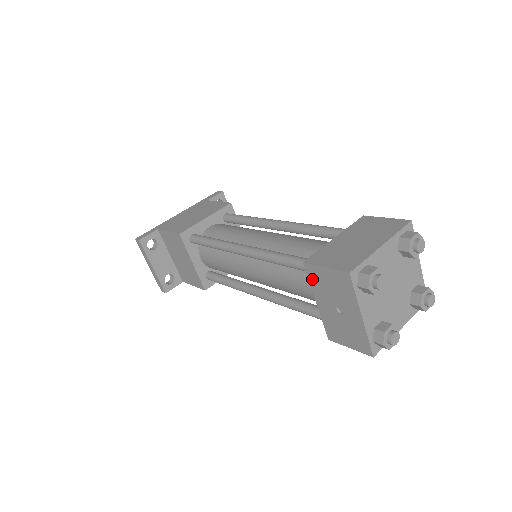
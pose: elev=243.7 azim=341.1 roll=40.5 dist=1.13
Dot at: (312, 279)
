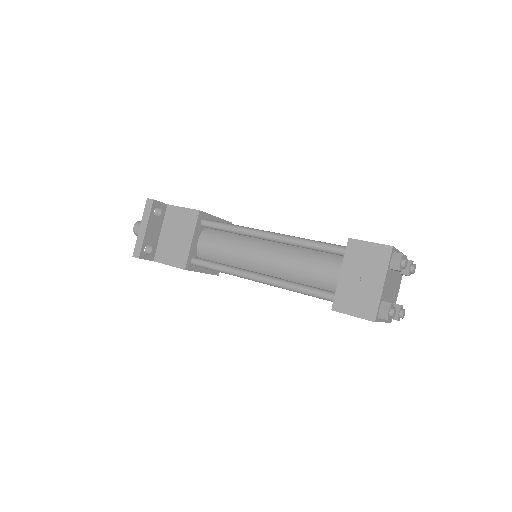
Dot at: (350, 252)
